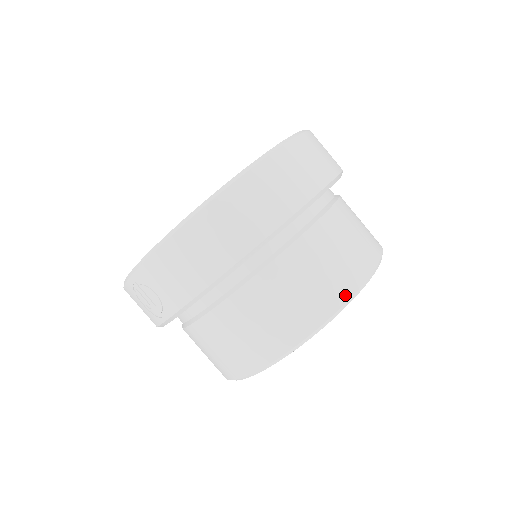
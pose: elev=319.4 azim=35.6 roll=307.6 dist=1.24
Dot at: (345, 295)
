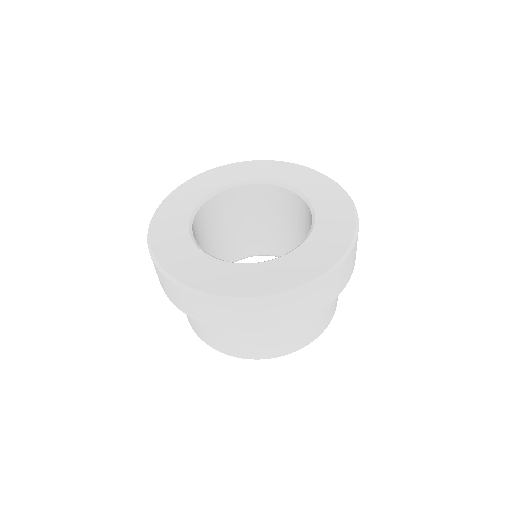
Dot at: (270, 356)
